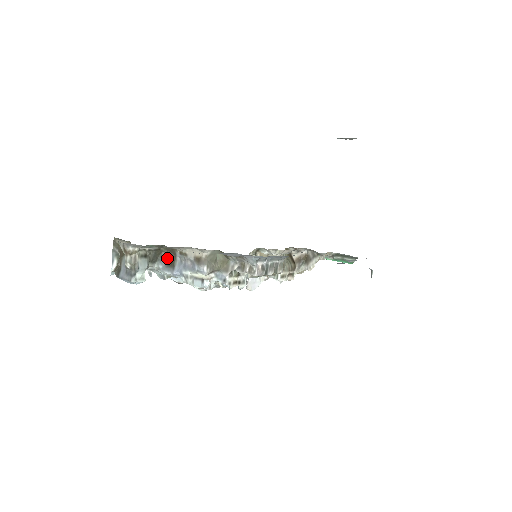
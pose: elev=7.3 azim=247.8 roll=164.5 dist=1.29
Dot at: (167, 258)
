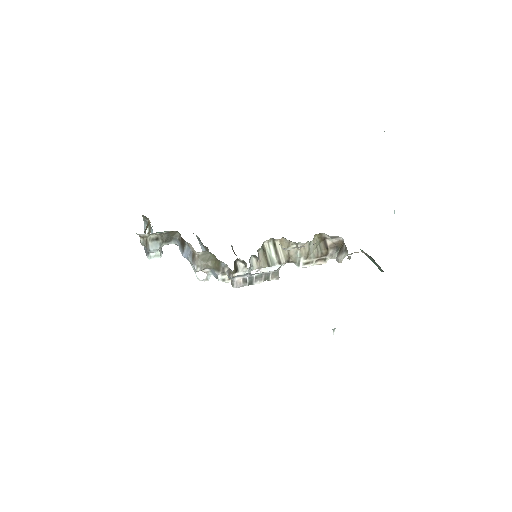
Dot at: (181, 239)
